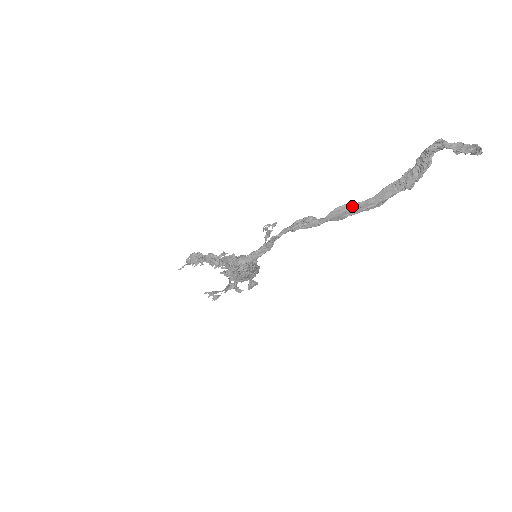
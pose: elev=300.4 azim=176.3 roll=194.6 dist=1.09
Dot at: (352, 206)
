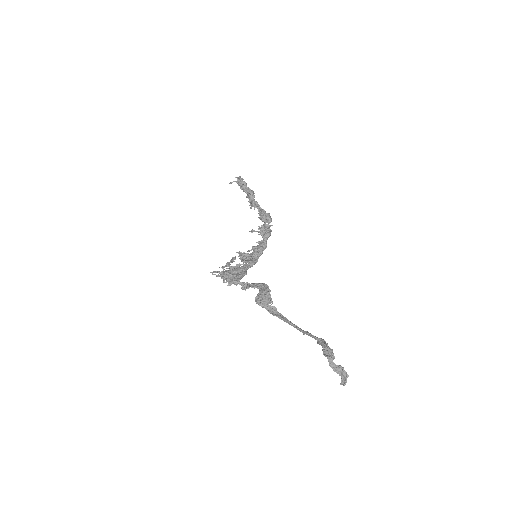
Dot at: (288, 323)
